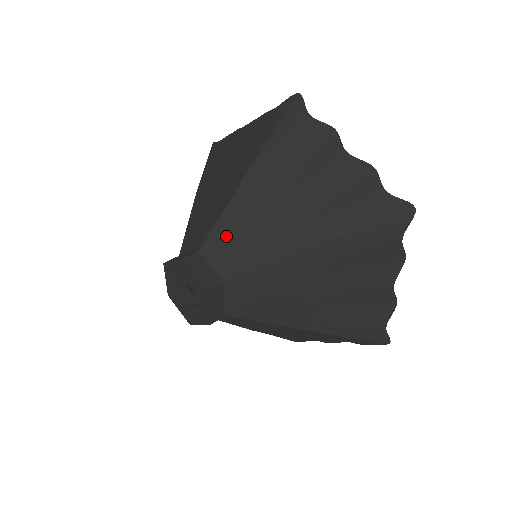
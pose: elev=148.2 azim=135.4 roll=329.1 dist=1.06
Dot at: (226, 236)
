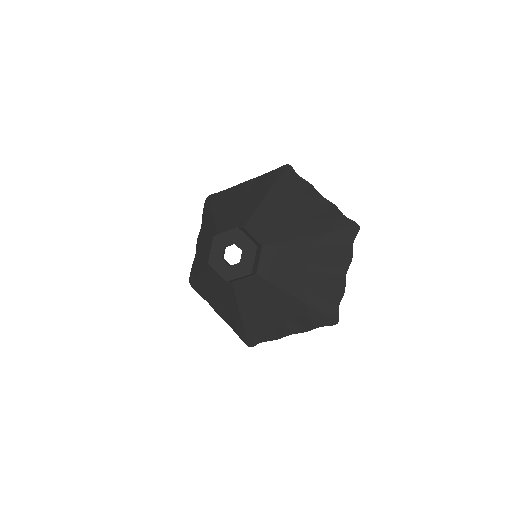
Dot at: (226, 225)
